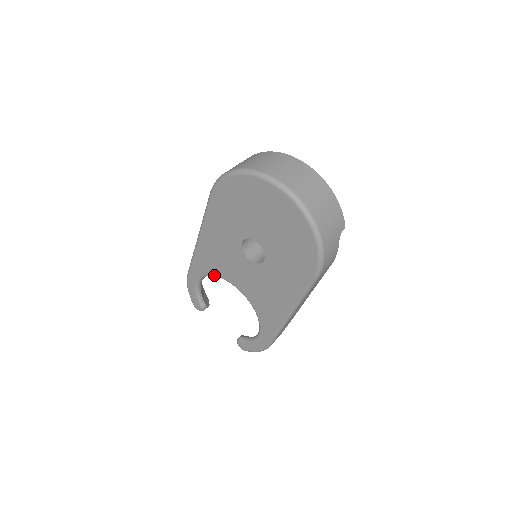
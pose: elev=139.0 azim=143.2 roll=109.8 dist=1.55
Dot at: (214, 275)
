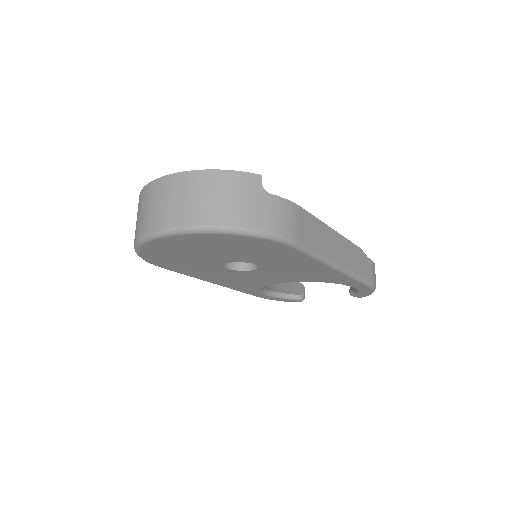
Dot at: occluded
